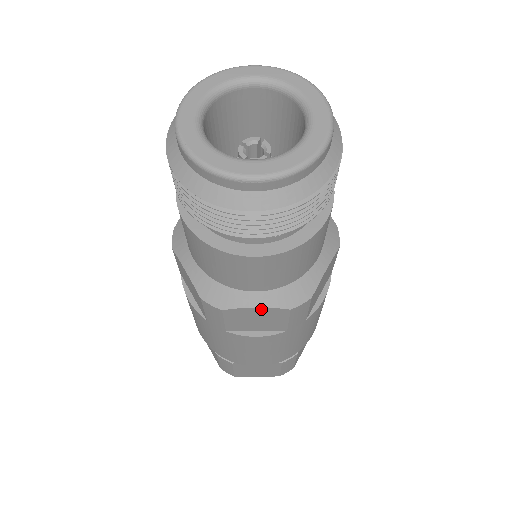
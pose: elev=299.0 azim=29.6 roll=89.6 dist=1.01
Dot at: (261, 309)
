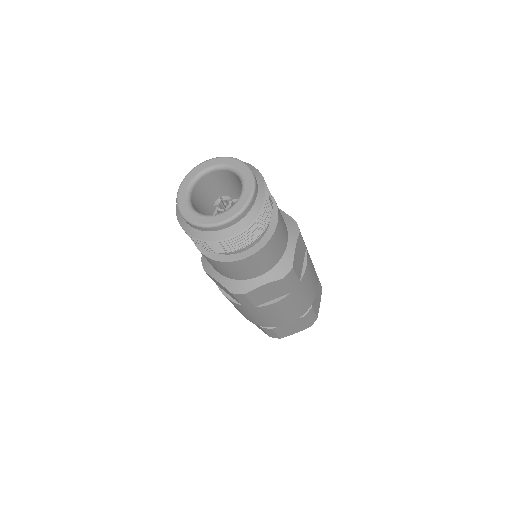
Dot at: (219, 283)
